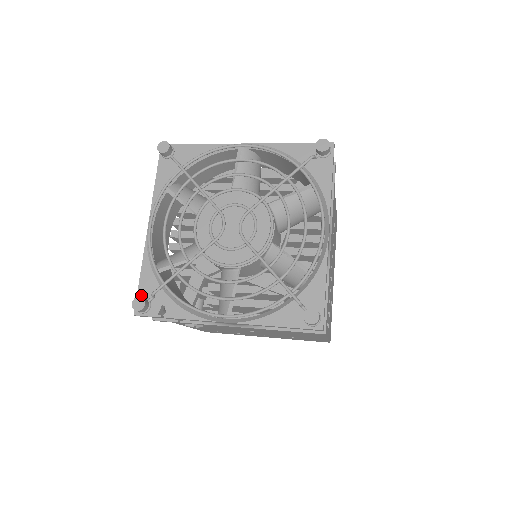
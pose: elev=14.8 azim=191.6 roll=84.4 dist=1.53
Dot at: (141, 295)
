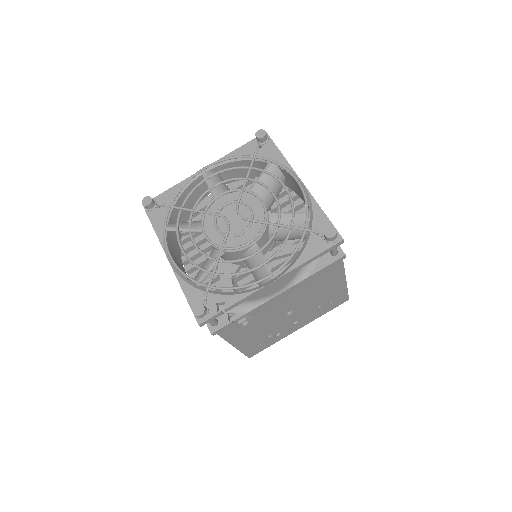
Dot at: occluded
